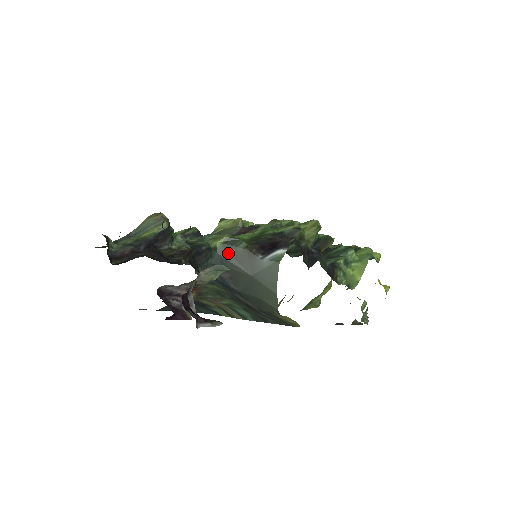
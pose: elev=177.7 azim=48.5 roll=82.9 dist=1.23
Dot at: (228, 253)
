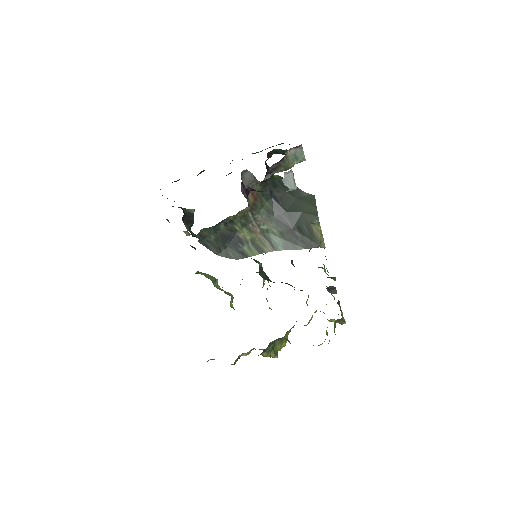
Dot at: (281, 182)
